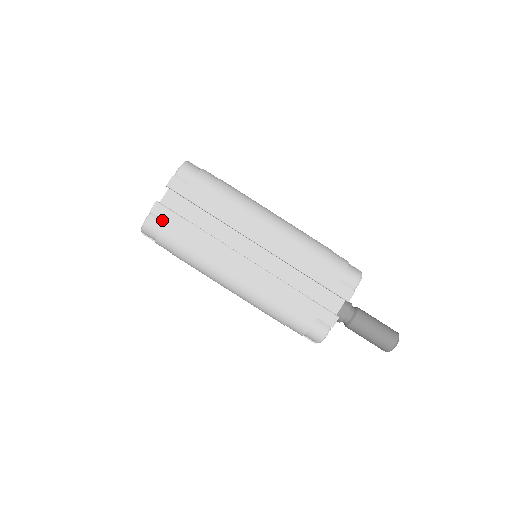
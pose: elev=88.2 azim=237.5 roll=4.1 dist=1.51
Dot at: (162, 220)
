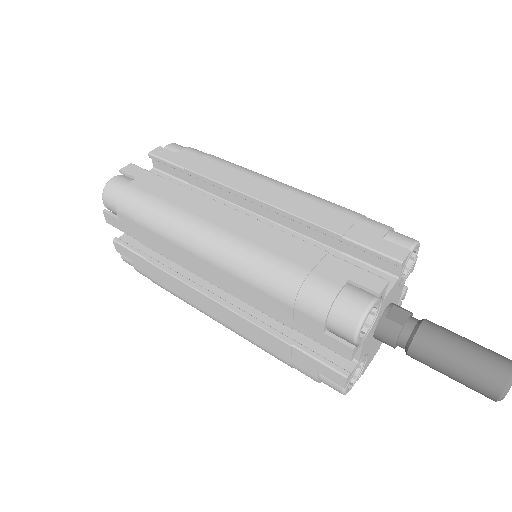
Dot at: (132, 180)
